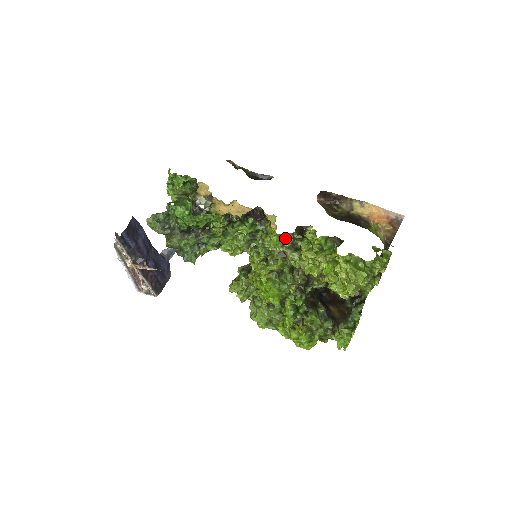
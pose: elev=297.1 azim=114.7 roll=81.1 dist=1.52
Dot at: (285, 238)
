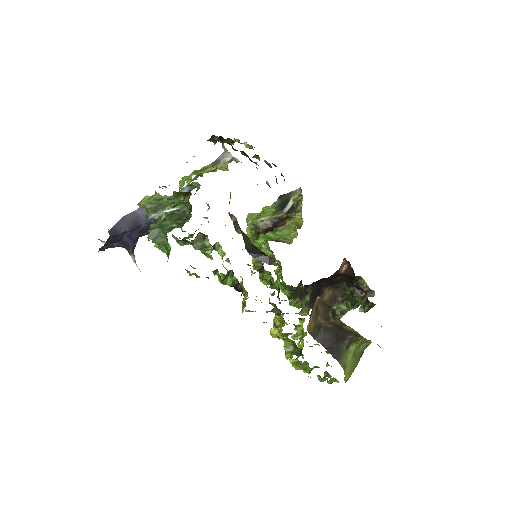
Dot at: occluded
